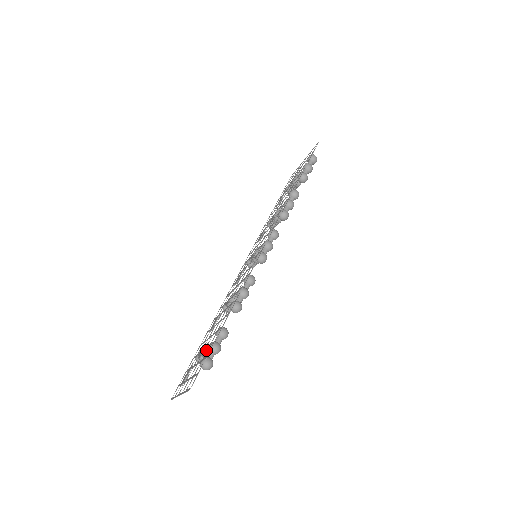
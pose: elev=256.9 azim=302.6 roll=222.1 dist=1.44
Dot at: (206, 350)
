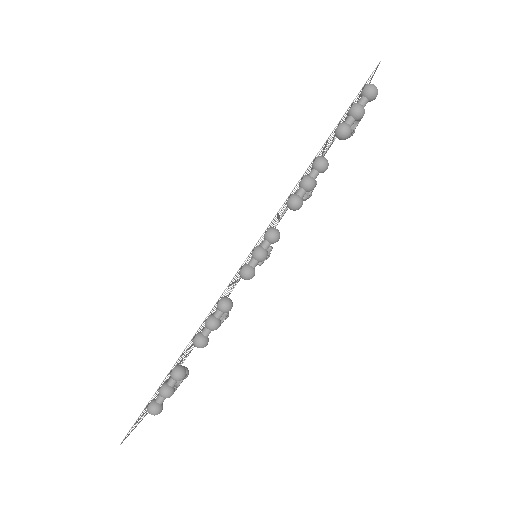
Dot at: occluded
